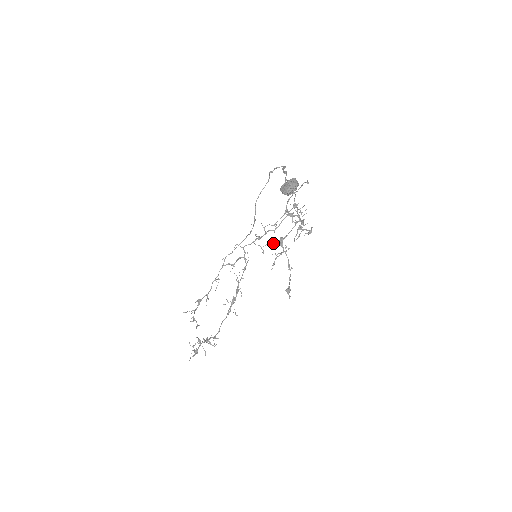
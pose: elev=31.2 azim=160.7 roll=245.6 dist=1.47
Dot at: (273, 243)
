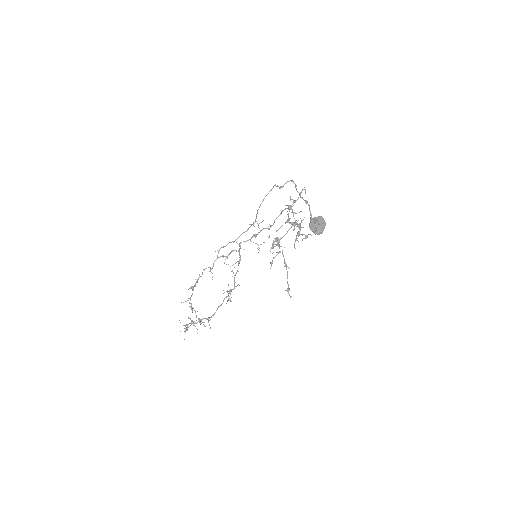
Dot at: (272, 245)
